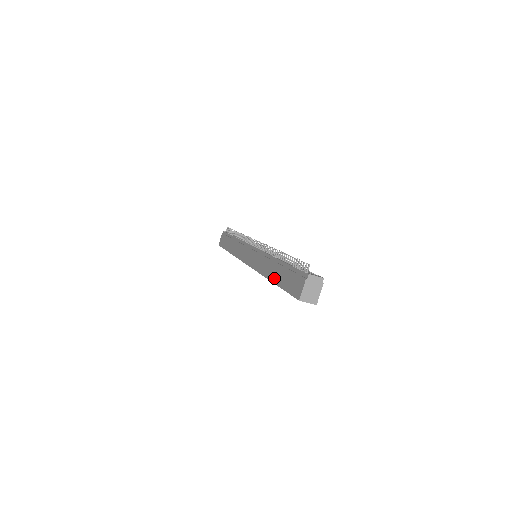
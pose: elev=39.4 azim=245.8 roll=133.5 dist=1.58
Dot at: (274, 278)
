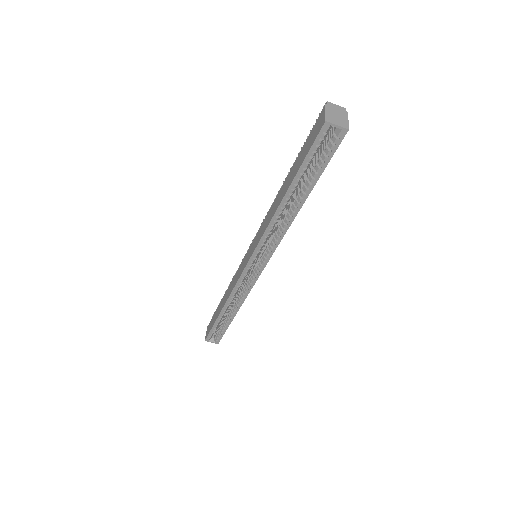
Dot at: (286, 188)
